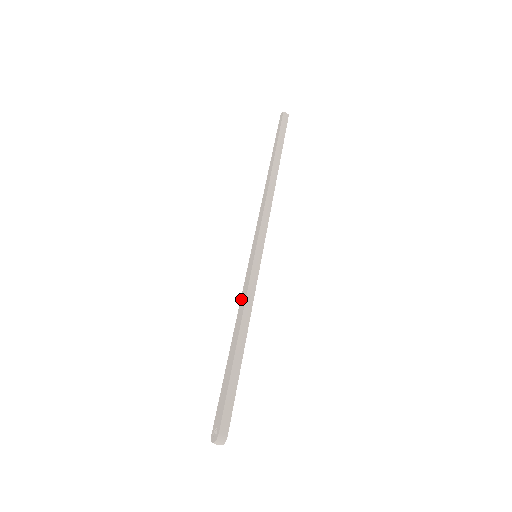
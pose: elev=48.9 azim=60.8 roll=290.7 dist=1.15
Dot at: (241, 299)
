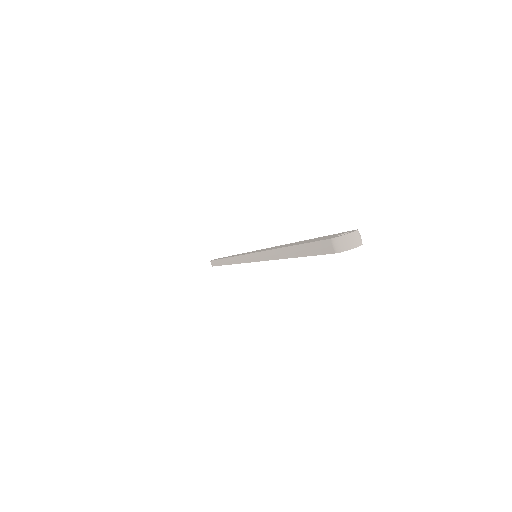
Dot at: occluded
